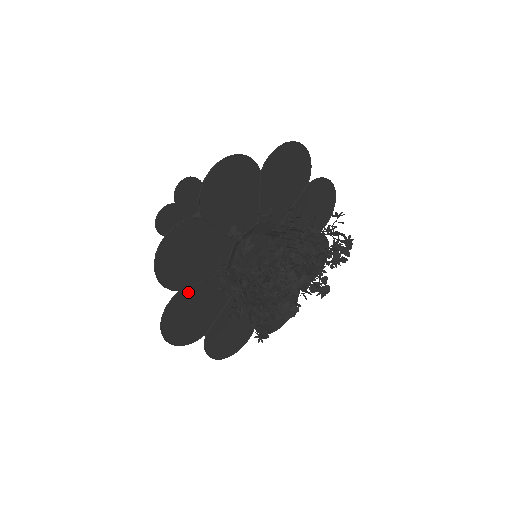
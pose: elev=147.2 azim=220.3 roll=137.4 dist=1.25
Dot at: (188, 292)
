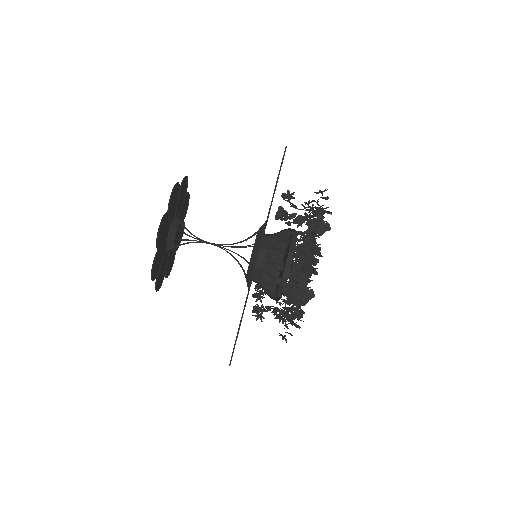
Dot at: occluded
